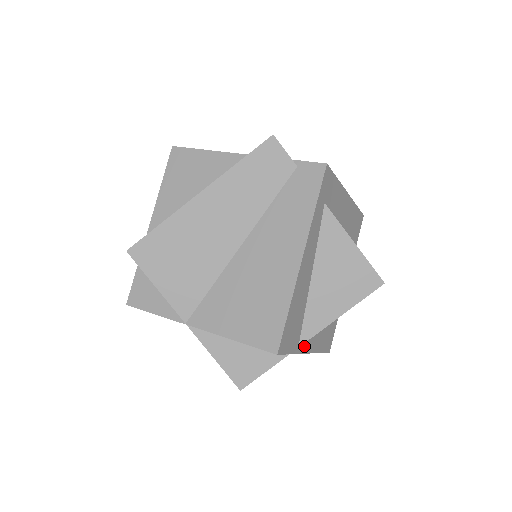
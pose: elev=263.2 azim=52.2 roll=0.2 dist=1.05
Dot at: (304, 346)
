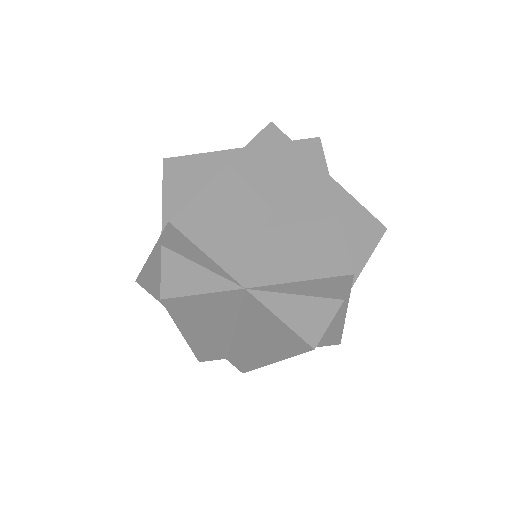
Dot at: occluded
